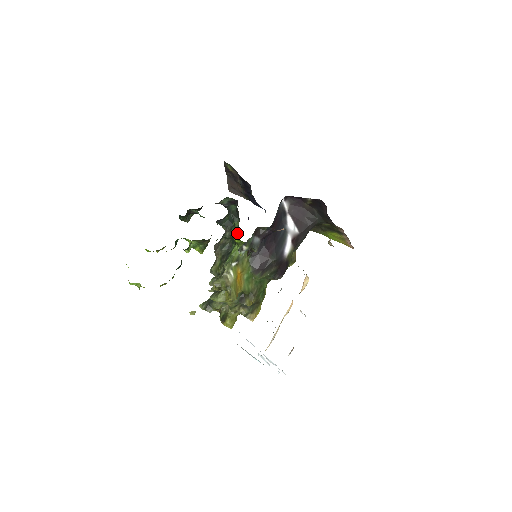
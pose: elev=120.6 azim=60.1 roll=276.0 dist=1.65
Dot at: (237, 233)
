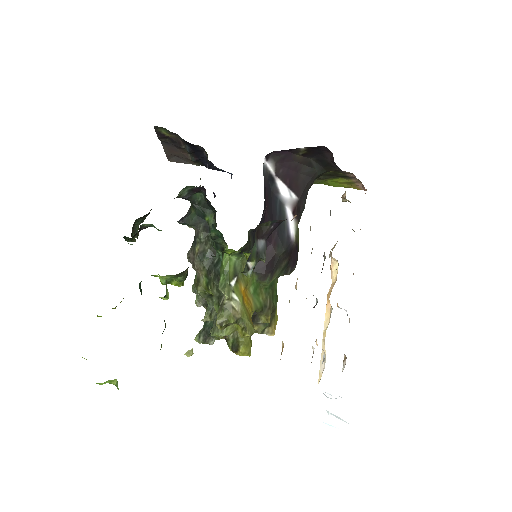
Dot at: (222, 237)
